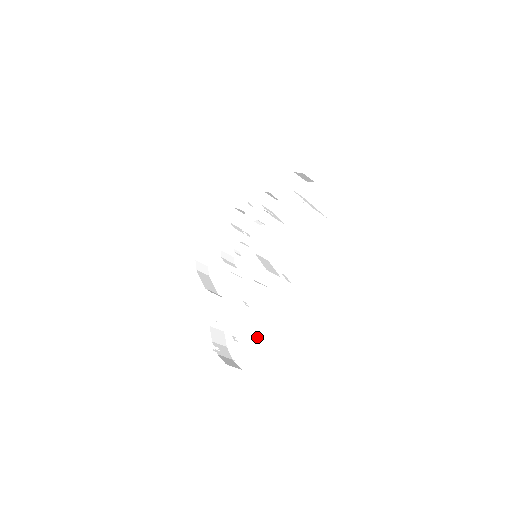
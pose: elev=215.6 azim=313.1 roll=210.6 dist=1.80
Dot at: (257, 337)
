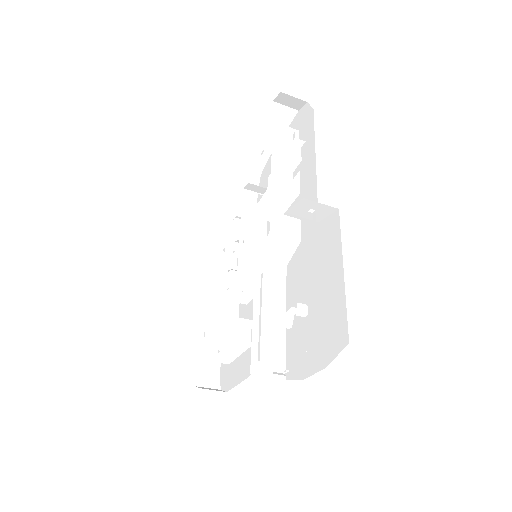
Dot at: (329, 285)
